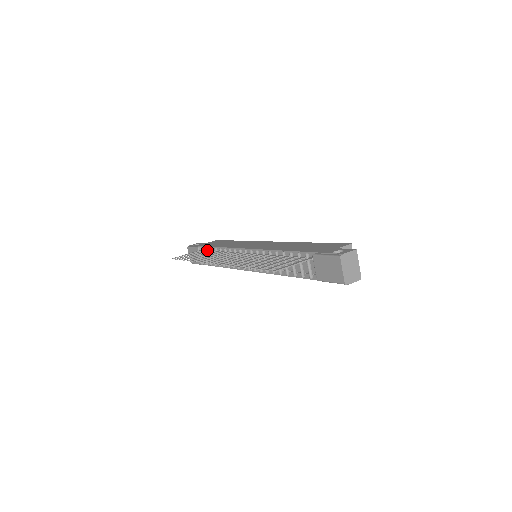
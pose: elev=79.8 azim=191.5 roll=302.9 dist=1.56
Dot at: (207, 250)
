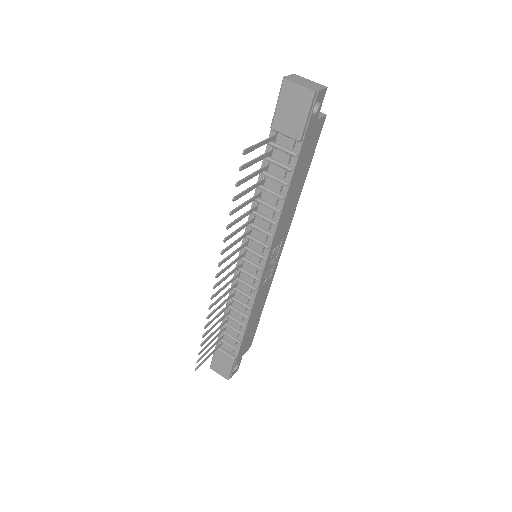
Dot at: (222, 332)
